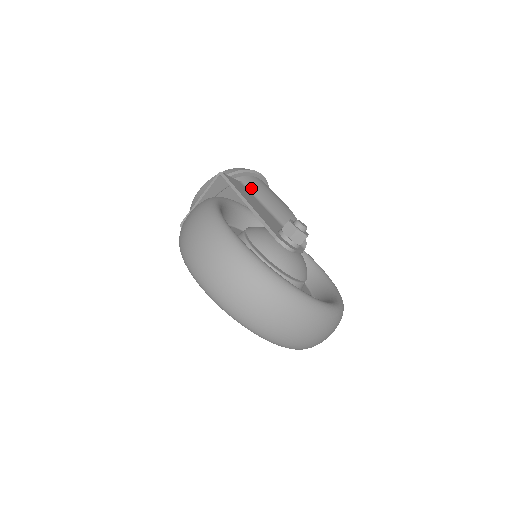
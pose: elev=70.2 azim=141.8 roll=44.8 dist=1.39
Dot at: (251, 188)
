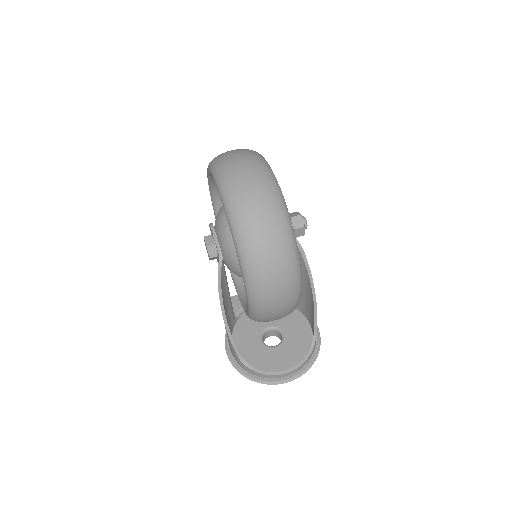
Dot at: occluded
